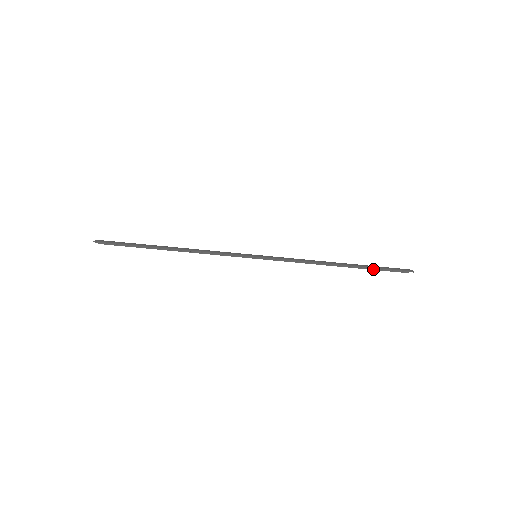
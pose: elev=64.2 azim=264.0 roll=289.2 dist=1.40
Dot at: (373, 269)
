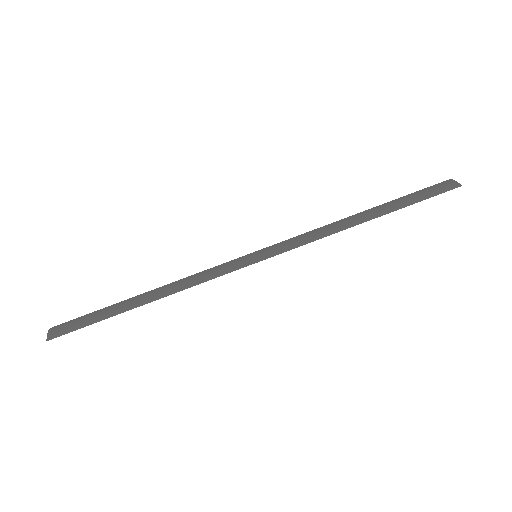
Dot at: occluded
